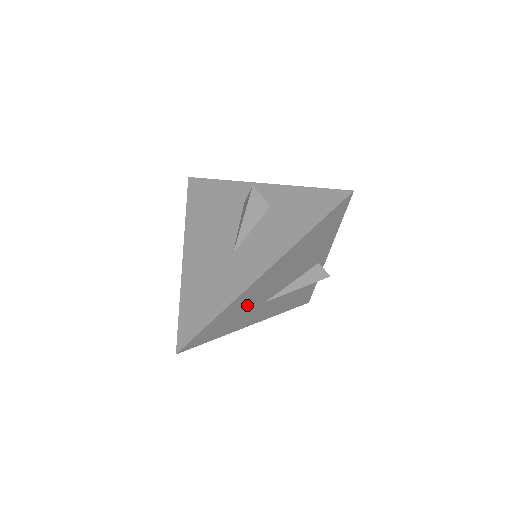
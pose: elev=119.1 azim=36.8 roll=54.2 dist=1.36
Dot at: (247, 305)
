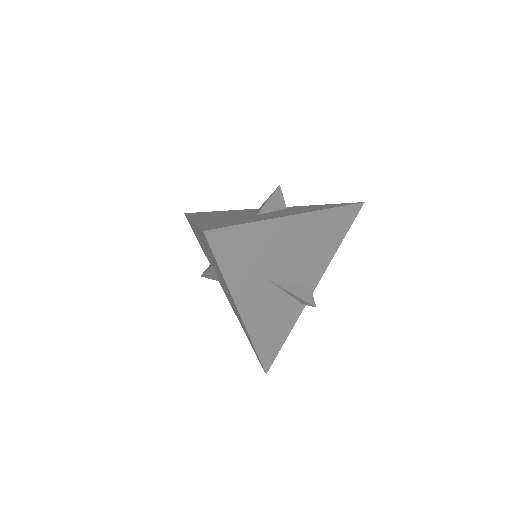
Dot at: (265, 253)
